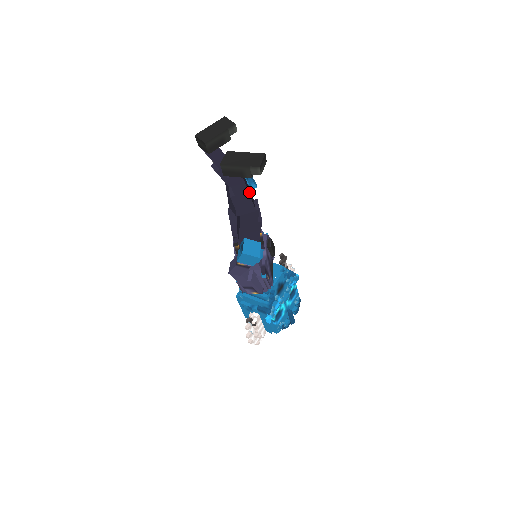
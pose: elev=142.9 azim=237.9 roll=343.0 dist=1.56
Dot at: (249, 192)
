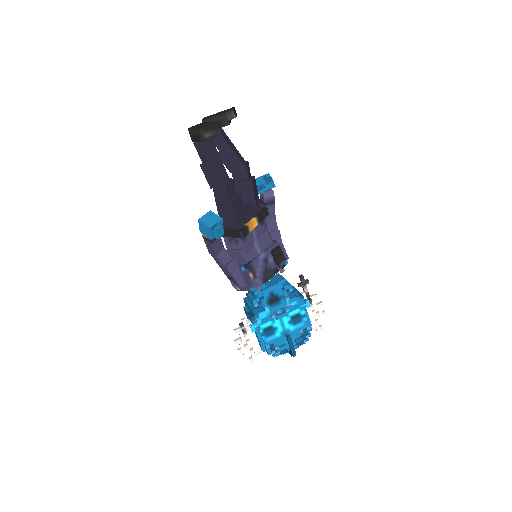
Dot at: (216, 164)
